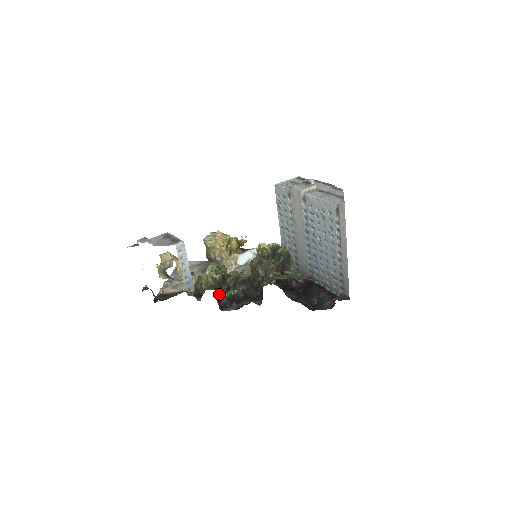
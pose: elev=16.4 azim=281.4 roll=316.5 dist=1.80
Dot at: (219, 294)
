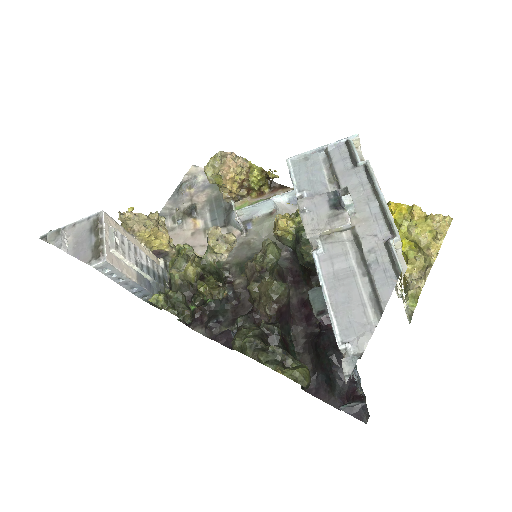
Dot at: occluded
